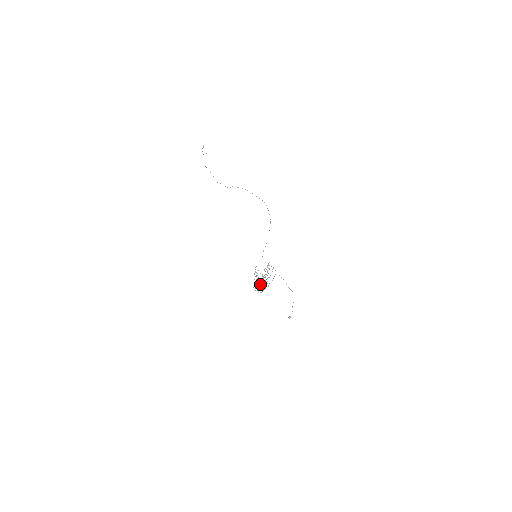
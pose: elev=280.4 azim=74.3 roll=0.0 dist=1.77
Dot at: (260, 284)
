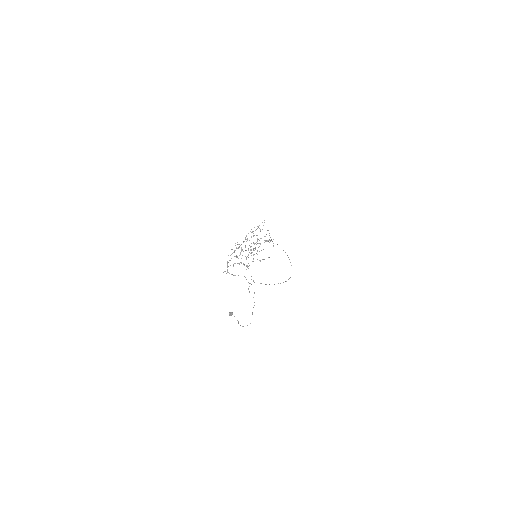
Dot at: occluded
